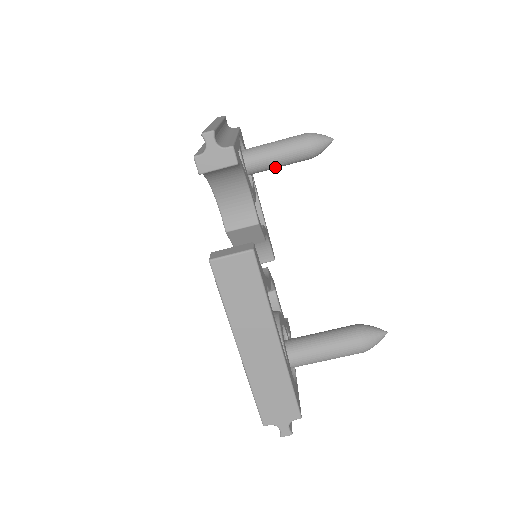
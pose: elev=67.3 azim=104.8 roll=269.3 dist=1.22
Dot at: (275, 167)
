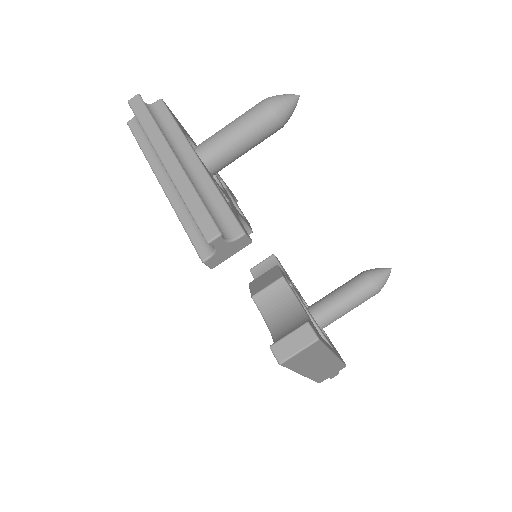
Dot at: occluded
